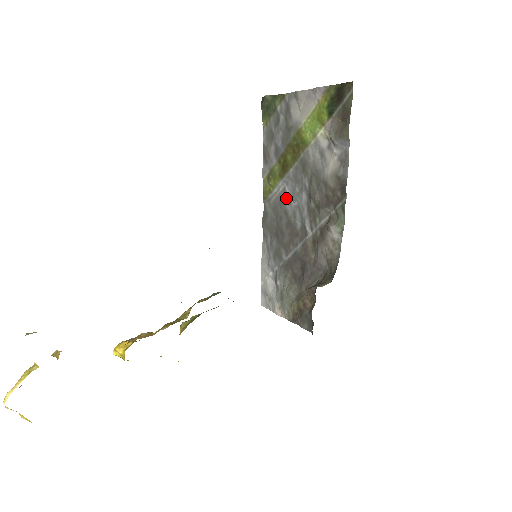
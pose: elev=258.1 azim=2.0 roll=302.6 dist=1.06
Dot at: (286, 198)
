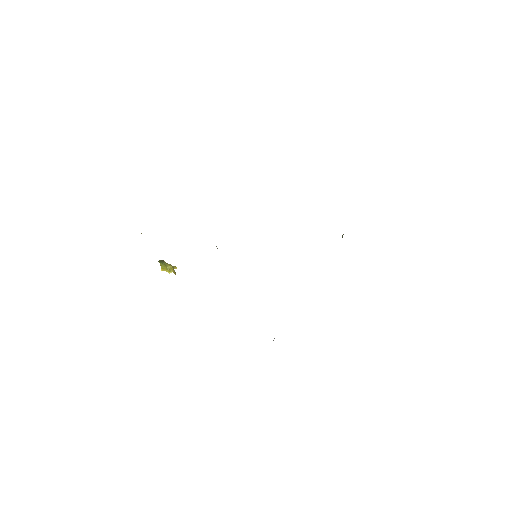
Dot at: occluded
